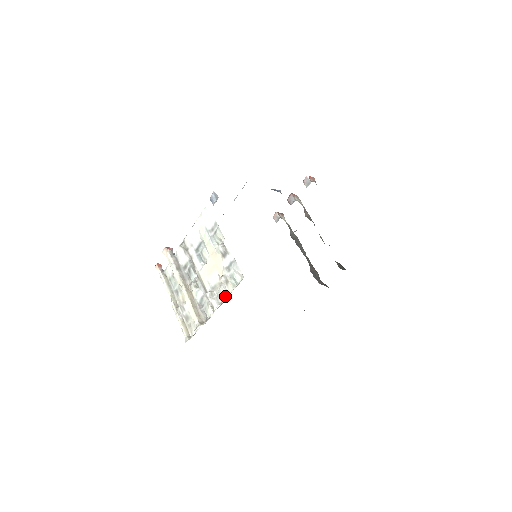
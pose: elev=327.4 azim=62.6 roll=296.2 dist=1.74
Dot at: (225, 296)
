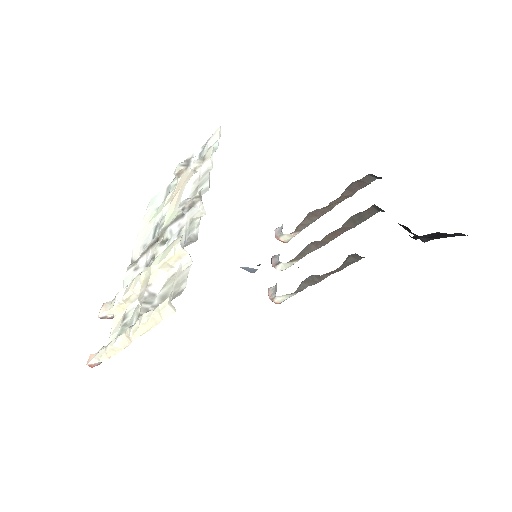
Dot at: (209, 171)
